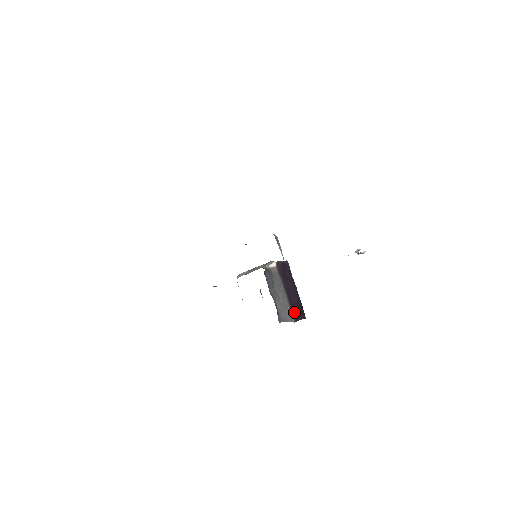
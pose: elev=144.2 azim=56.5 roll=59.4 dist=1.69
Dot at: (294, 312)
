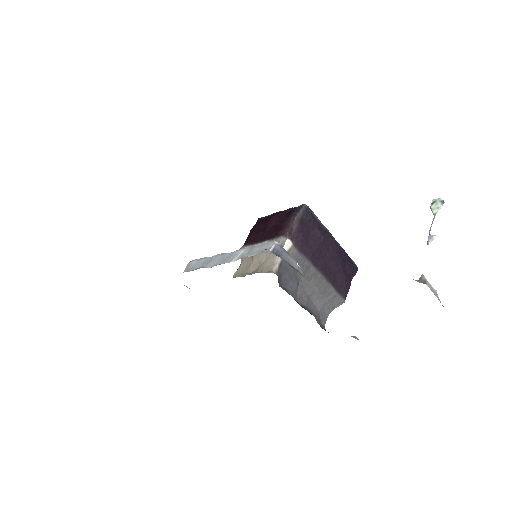
Dot at: (340, 285)
